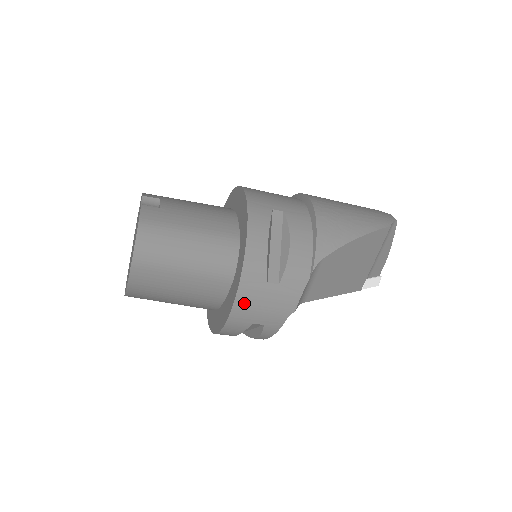
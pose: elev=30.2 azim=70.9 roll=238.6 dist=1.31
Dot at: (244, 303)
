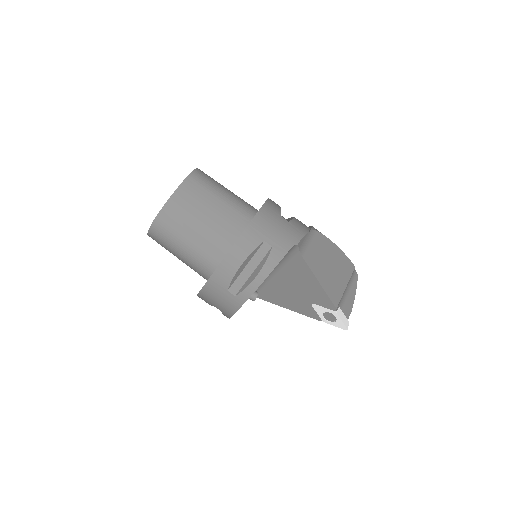
Dot at: (263, 218)
